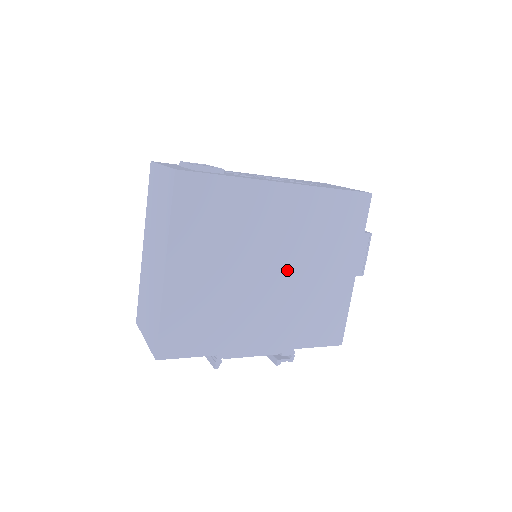
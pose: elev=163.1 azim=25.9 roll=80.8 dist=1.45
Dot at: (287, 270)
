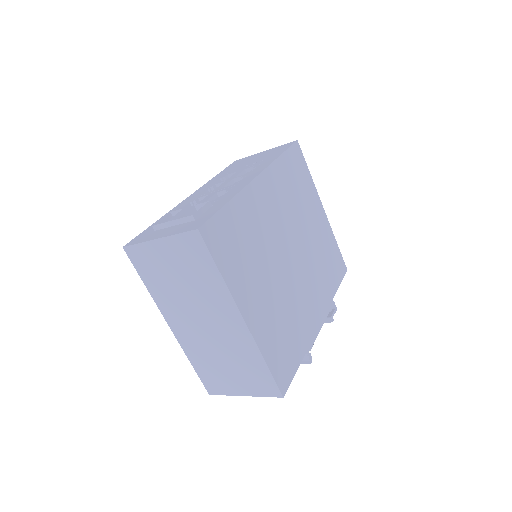
Dot at: (297, 245)
